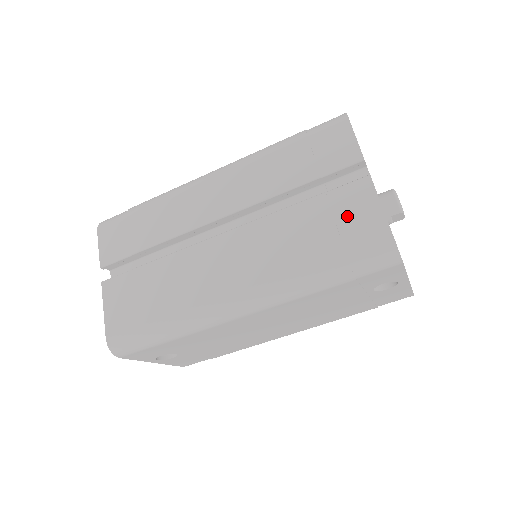
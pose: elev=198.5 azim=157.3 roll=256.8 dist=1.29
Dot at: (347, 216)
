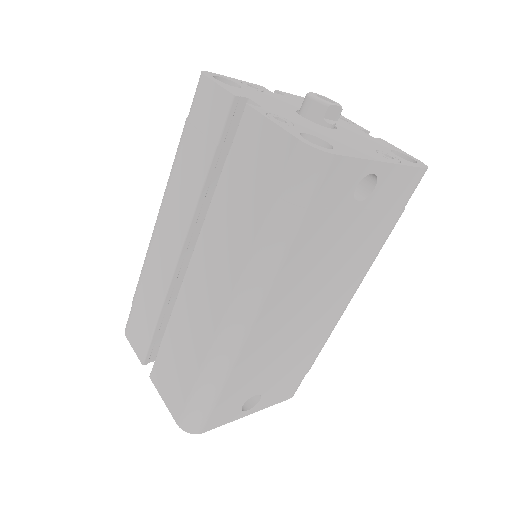
Dot at: (254, 159)
